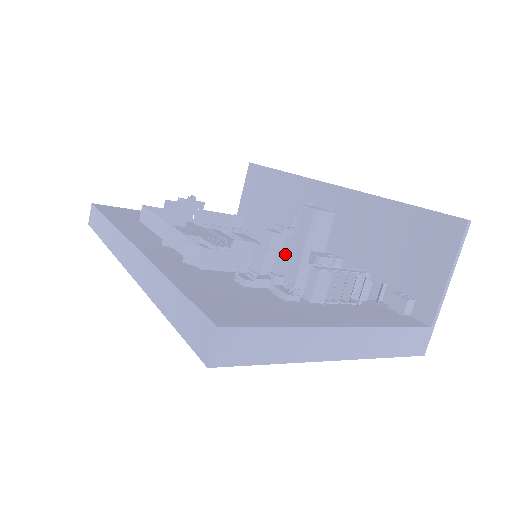
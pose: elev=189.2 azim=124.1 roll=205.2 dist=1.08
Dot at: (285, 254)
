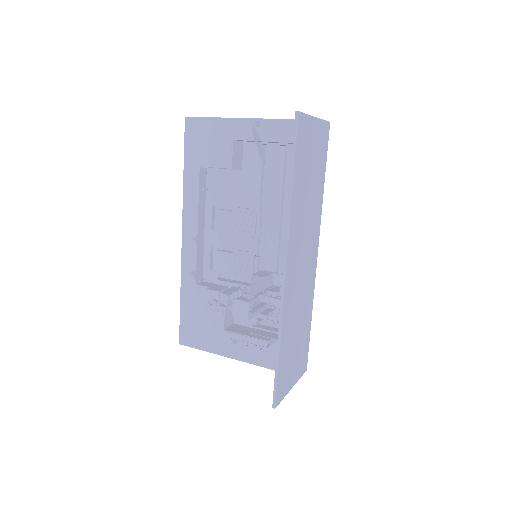
Dot at: (224, 316)
